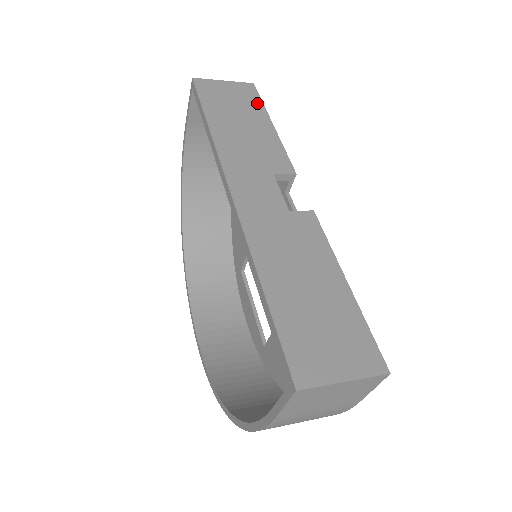
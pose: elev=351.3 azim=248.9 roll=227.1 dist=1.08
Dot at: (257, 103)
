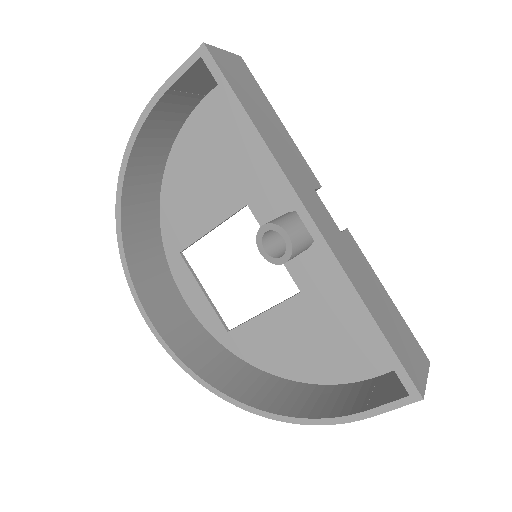
Dot at: (259, 89)
